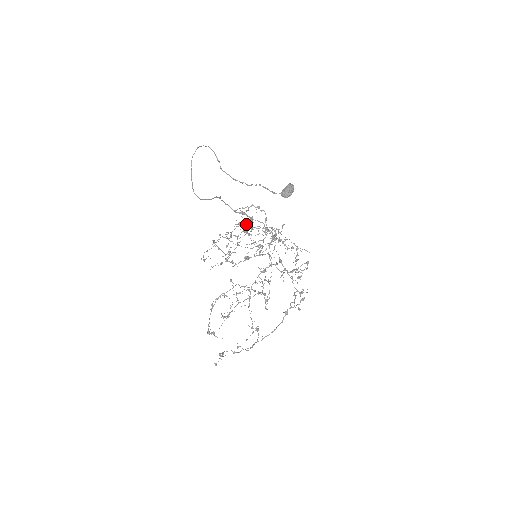
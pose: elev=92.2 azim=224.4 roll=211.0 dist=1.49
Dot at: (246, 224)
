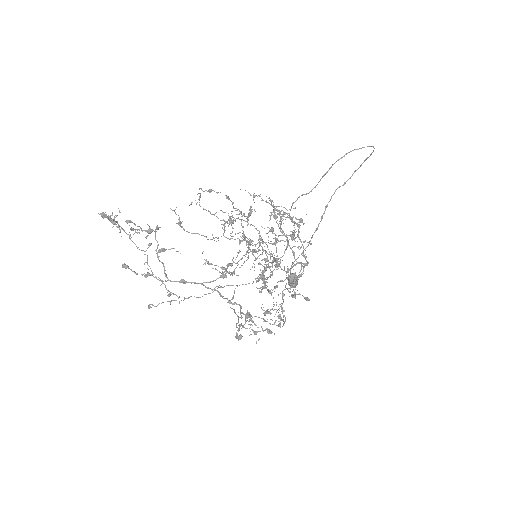
Dot at: occluded
